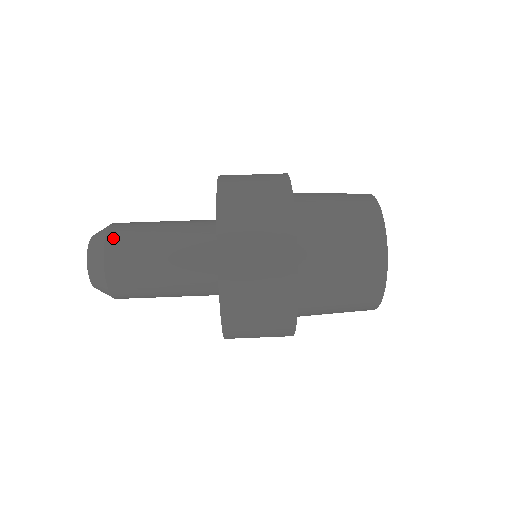
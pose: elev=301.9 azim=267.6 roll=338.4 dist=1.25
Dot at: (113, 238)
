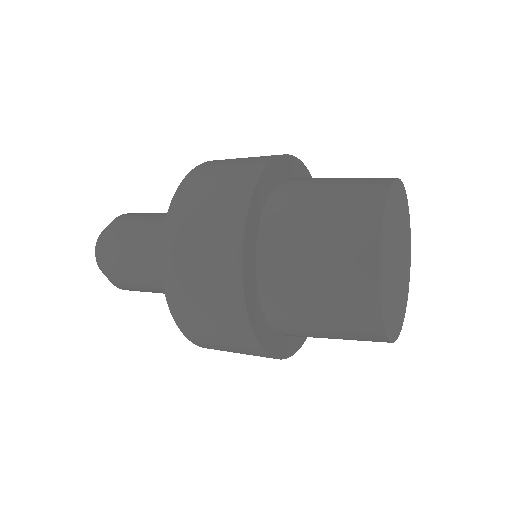
Dot at: occluded
